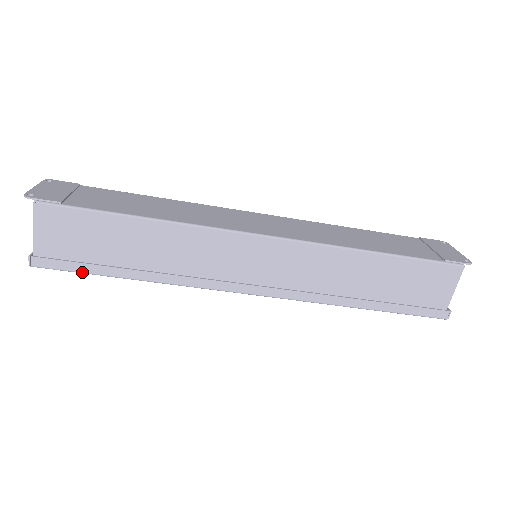
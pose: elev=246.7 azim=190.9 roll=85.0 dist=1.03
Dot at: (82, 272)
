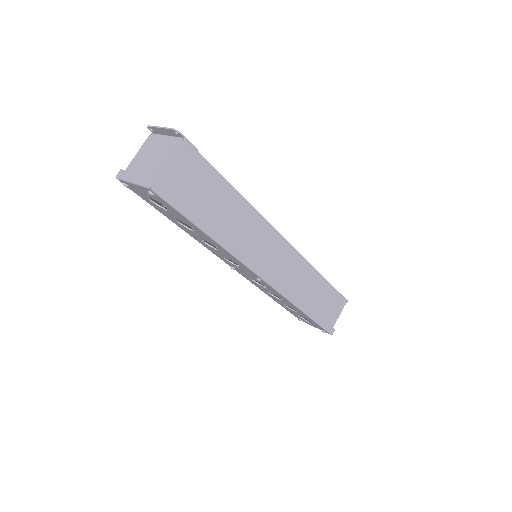
Dot at: (182, 213)
